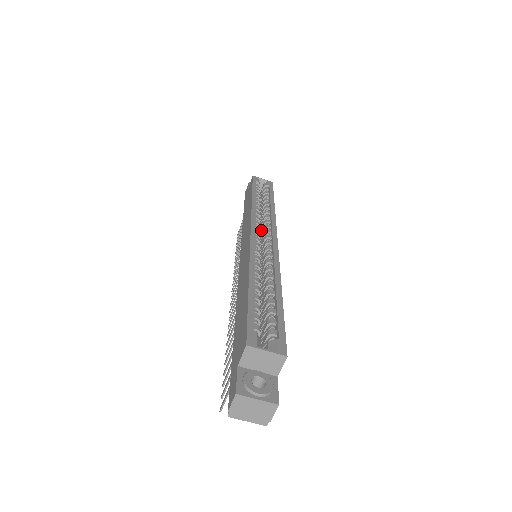
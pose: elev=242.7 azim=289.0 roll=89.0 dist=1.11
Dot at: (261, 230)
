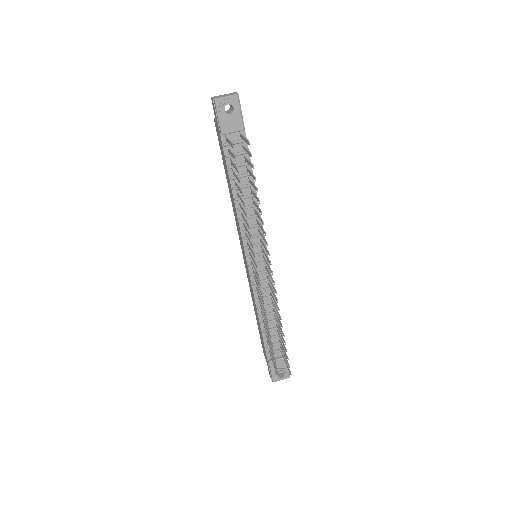
Dot at: occluded
